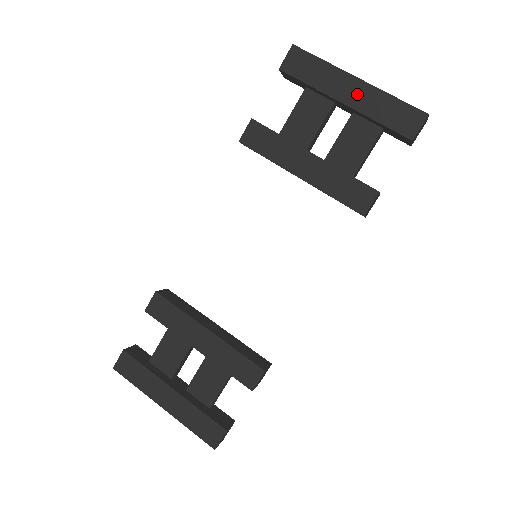
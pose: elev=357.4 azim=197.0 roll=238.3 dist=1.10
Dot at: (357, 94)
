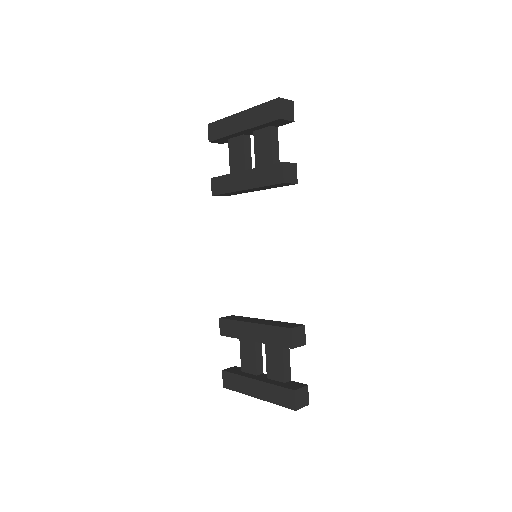
Dot at: (244, 120)
